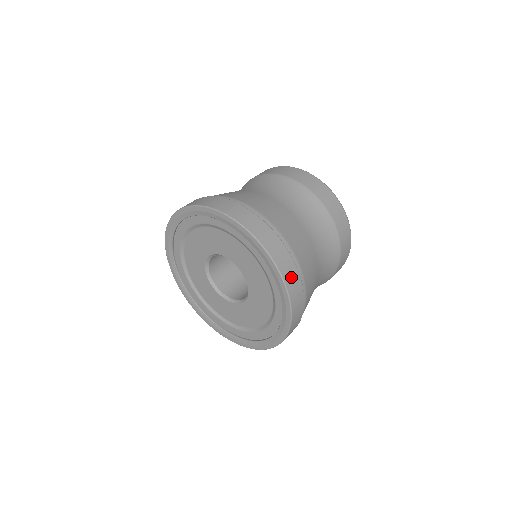
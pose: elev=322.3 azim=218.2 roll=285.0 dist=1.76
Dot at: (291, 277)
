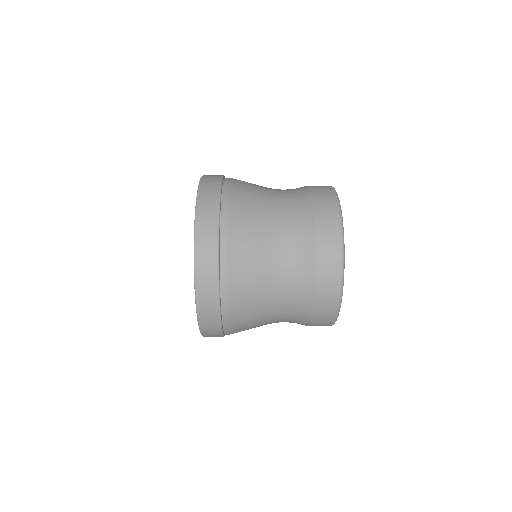
Dot at: (207, 294)
